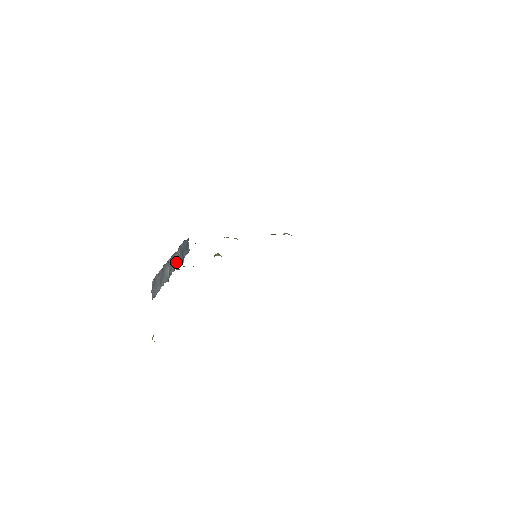
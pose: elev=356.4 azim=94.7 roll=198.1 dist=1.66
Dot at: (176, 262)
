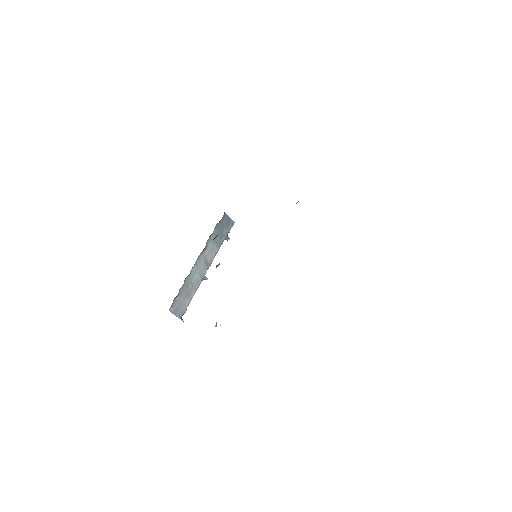
Dot at: (211, 254)
